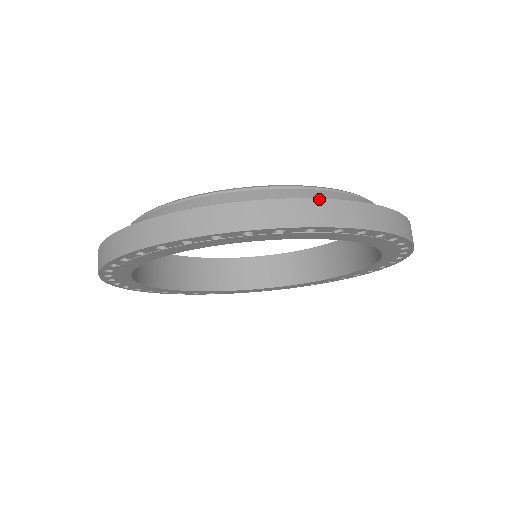
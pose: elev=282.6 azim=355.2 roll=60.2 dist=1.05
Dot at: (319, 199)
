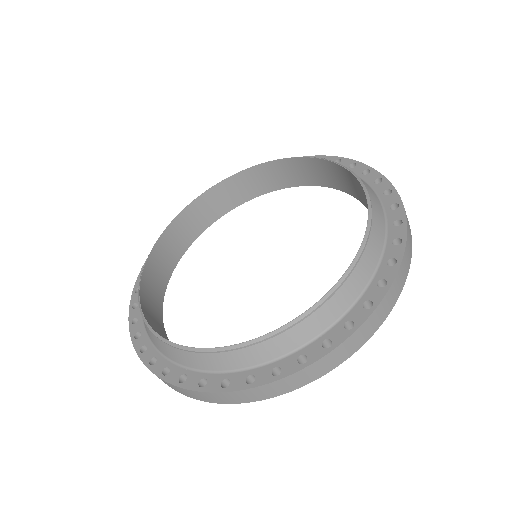
Dot at: (403, 258)
